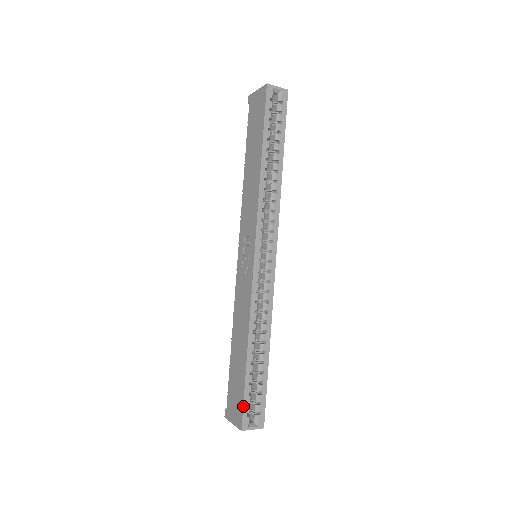
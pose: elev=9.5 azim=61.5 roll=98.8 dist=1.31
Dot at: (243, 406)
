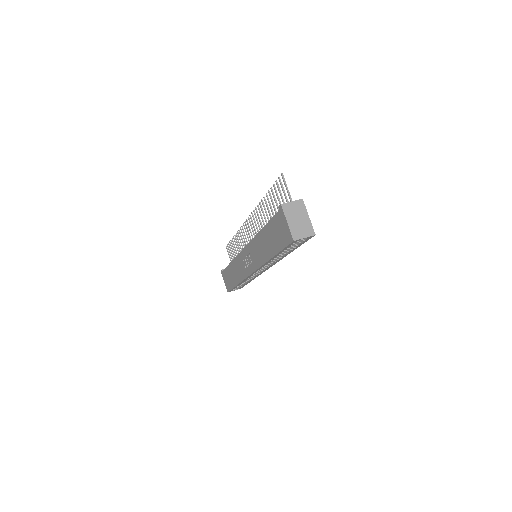
Dot at: (230, 290)
